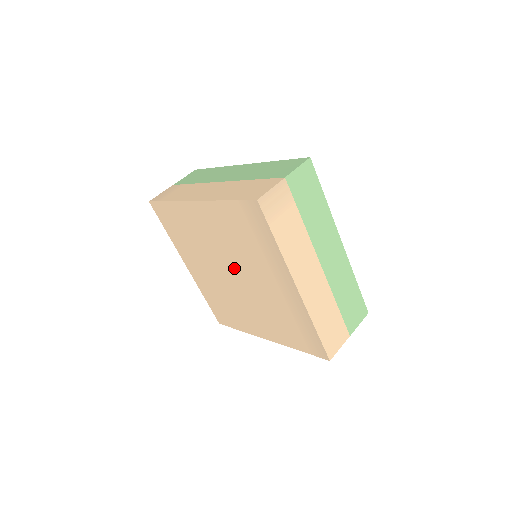
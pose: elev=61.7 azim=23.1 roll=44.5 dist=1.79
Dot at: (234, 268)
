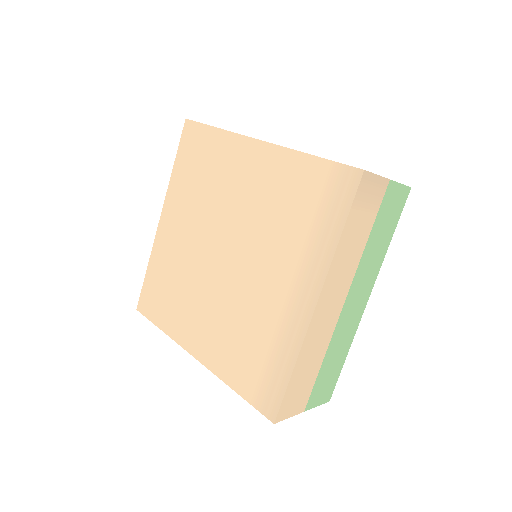
Dot at: (237, 244)
